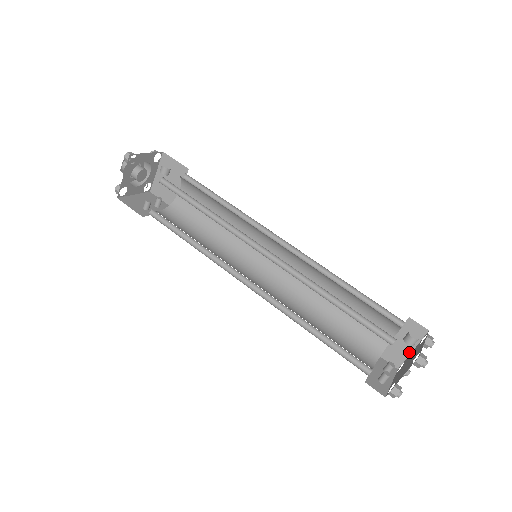
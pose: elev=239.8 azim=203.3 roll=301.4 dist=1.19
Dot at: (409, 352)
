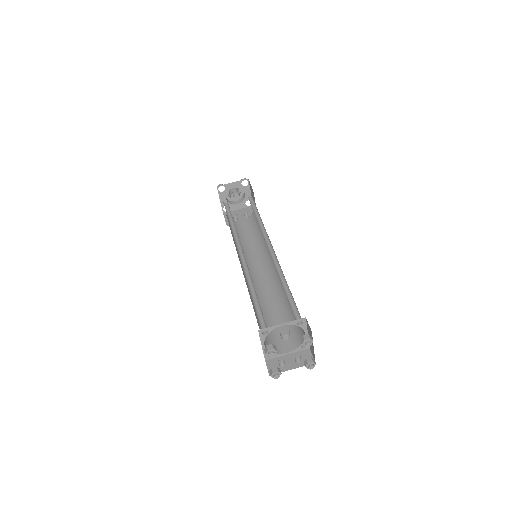
Dot at: (313, 349)
